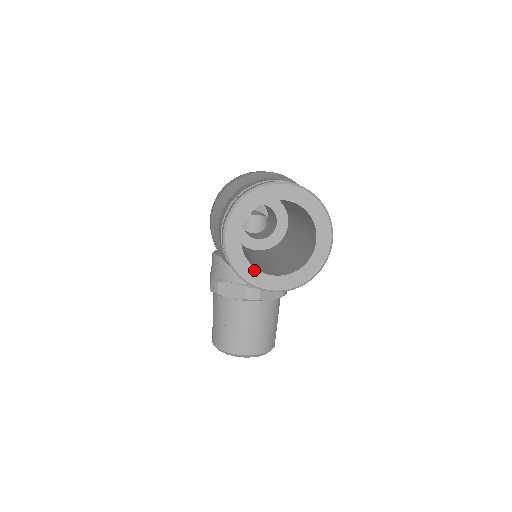
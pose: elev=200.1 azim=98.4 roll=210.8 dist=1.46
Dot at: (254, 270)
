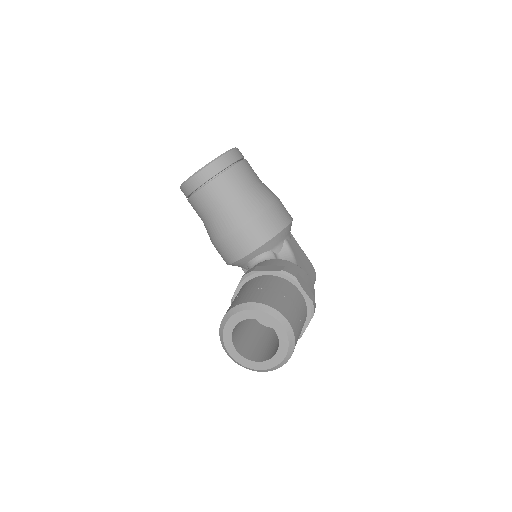
Dot at: occluded
